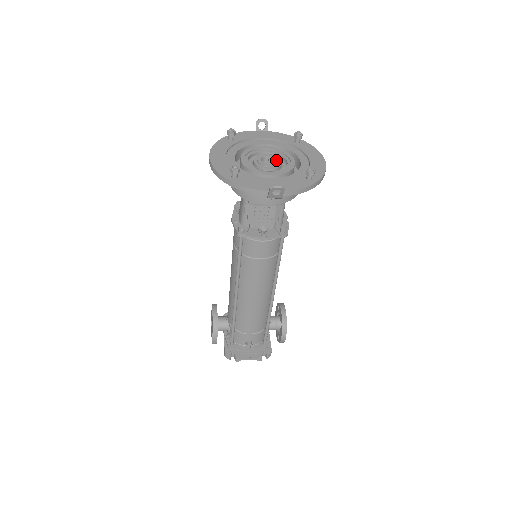
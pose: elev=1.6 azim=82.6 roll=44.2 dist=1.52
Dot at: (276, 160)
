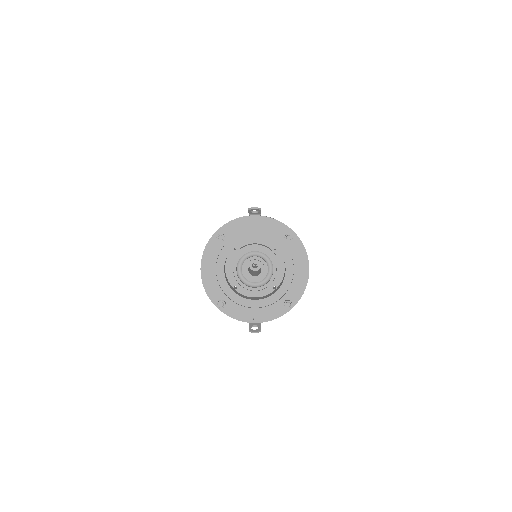
Dot at: (262, 270)
